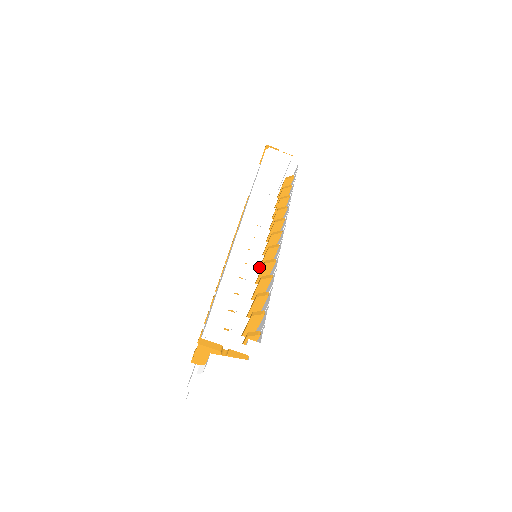
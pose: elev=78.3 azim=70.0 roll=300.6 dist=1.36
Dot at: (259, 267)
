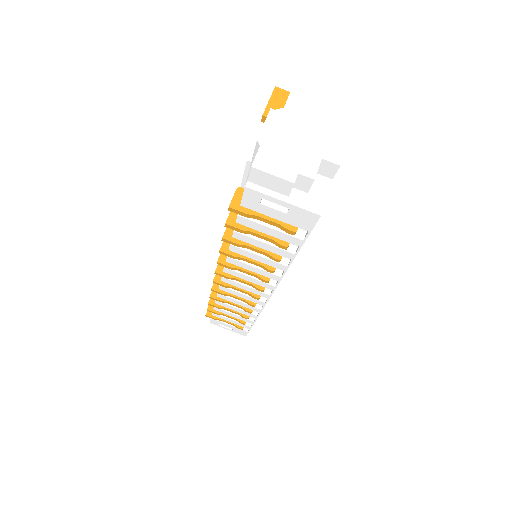
Dot at: occluded
